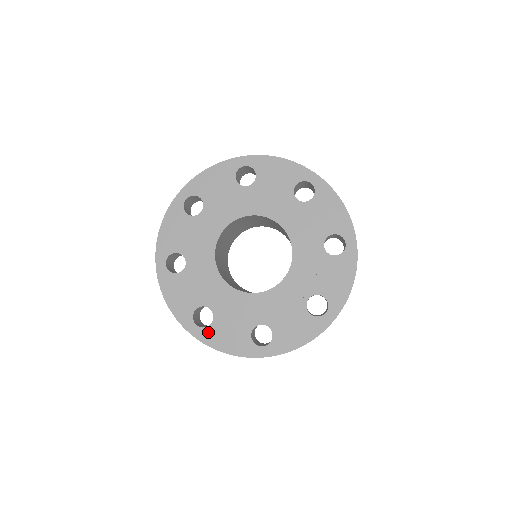
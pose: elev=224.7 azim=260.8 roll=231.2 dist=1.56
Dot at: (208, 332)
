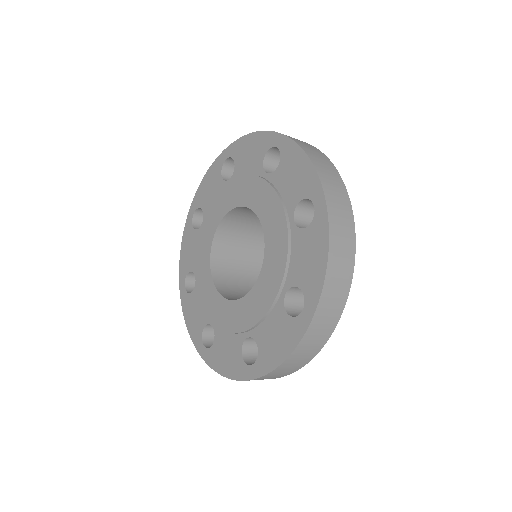
Dot at: (212, 353)
